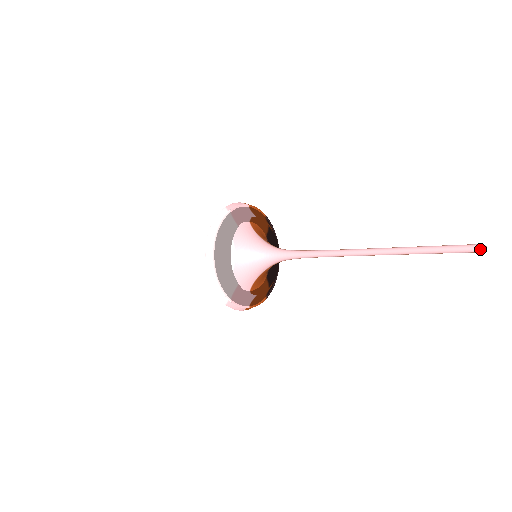
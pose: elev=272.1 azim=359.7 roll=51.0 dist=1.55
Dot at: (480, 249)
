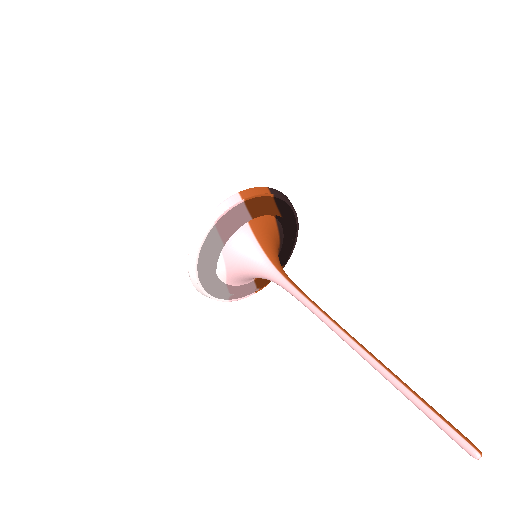
Dot at: occluded
